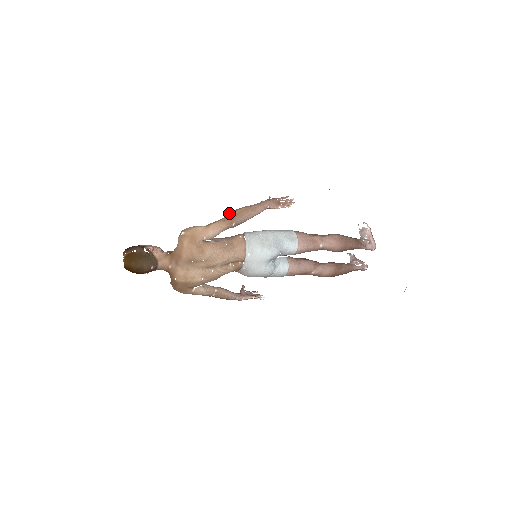
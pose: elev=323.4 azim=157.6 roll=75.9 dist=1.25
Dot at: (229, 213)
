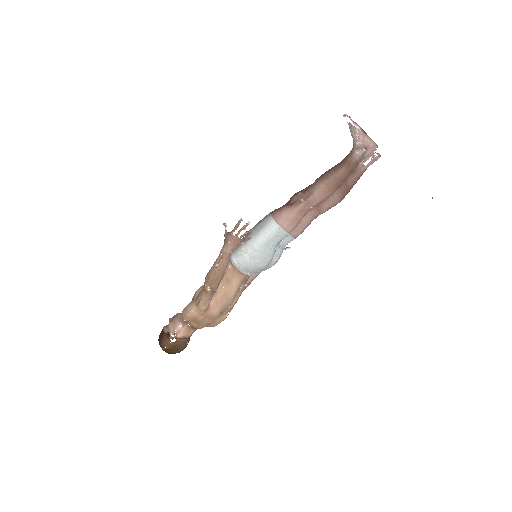
Dot at: (204, 285)
